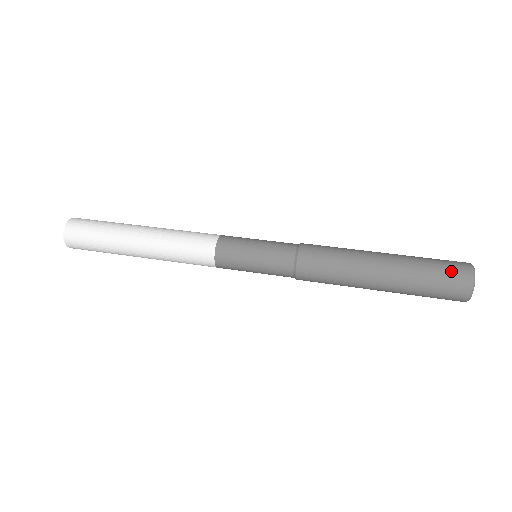
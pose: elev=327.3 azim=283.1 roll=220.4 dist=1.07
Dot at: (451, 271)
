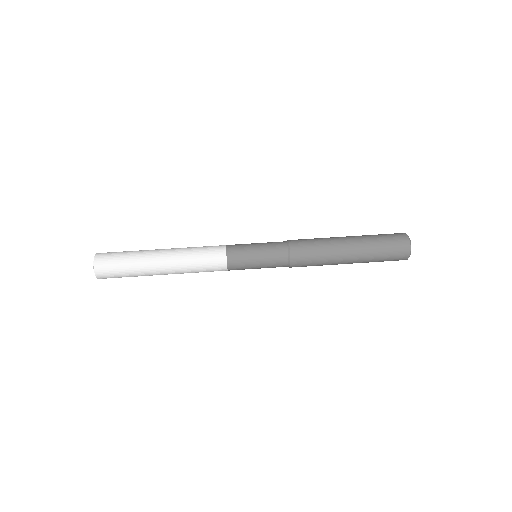
Dot at: (395, 258)
